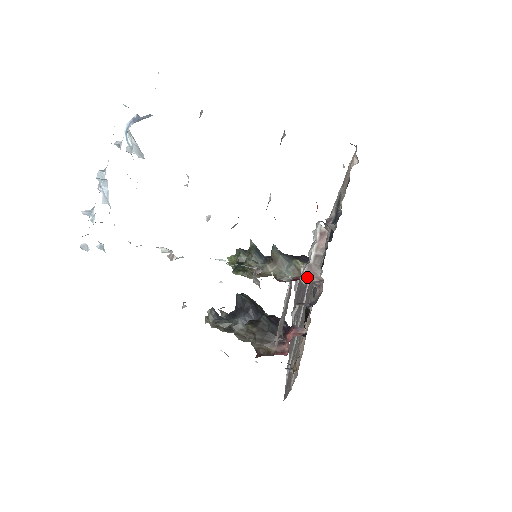
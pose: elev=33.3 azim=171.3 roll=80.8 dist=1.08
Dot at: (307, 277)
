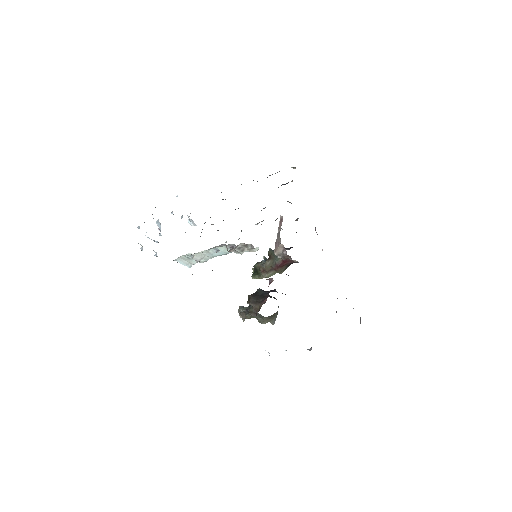
Dot at: (276, 249)
